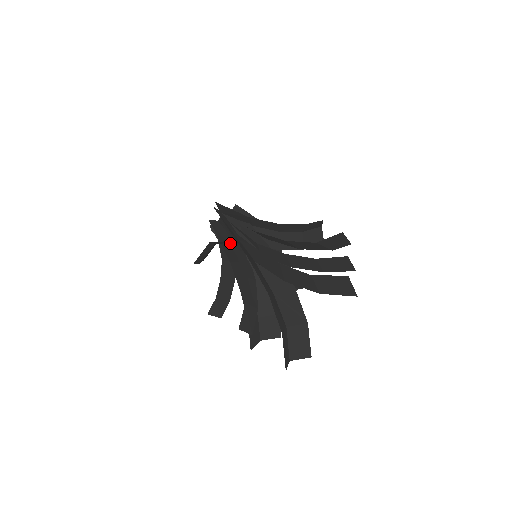
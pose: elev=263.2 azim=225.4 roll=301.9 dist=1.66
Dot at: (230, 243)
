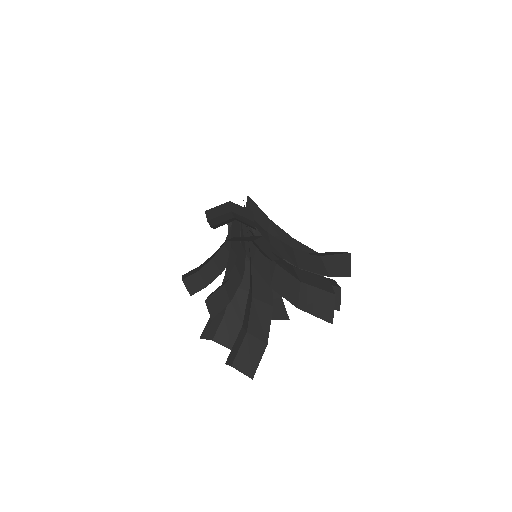
Dot at: occluded
